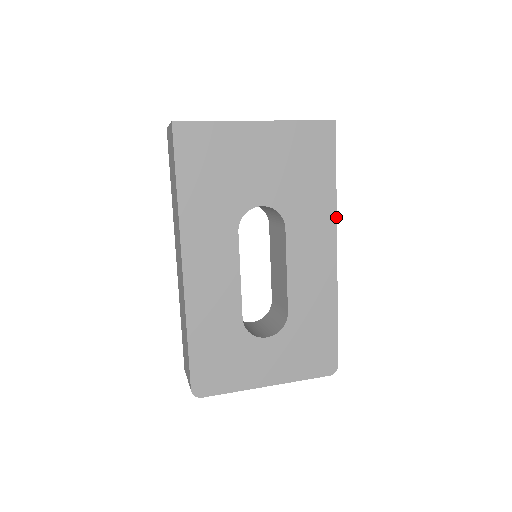
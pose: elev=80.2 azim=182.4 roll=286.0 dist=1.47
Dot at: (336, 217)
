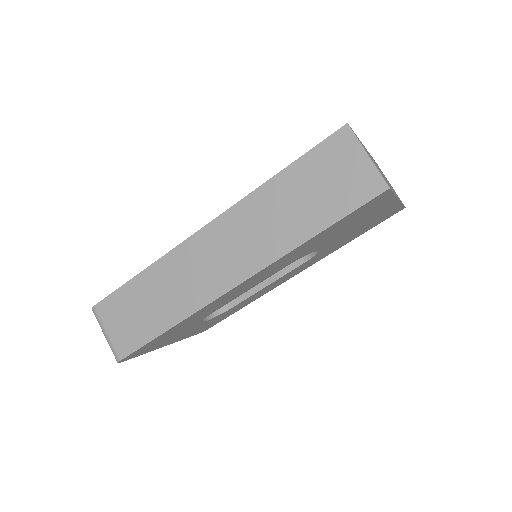
Dot at: (324, 257)
